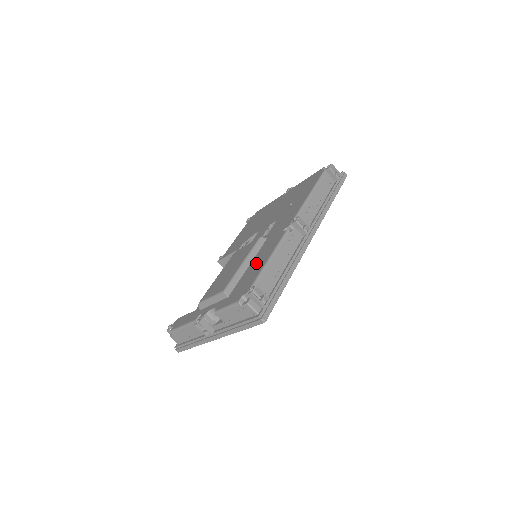
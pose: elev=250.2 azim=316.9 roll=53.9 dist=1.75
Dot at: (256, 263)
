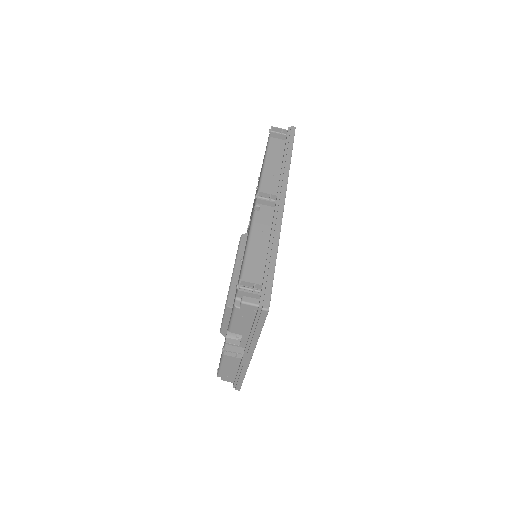
Dot at: occluded
